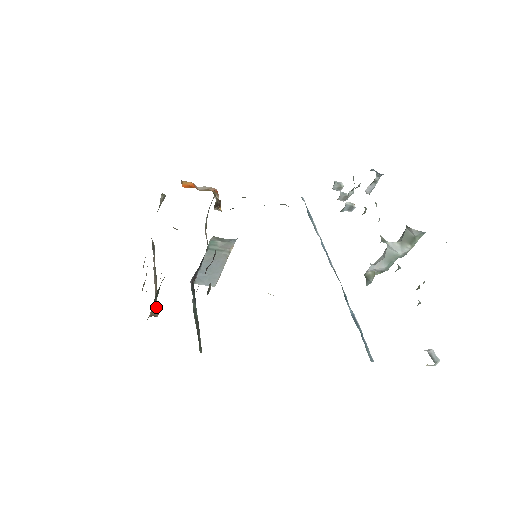
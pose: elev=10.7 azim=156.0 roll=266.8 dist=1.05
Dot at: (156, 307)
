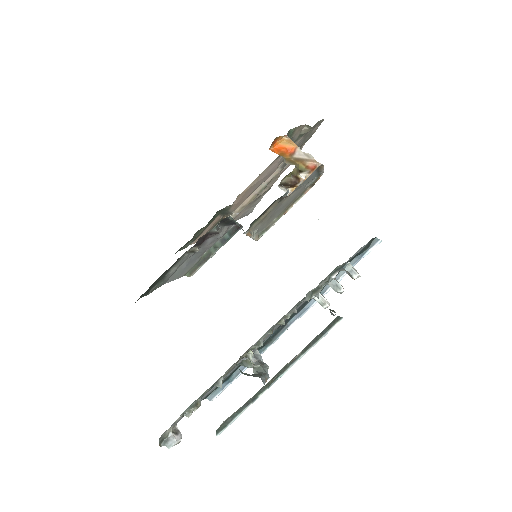
Dot at: (233, 215)
